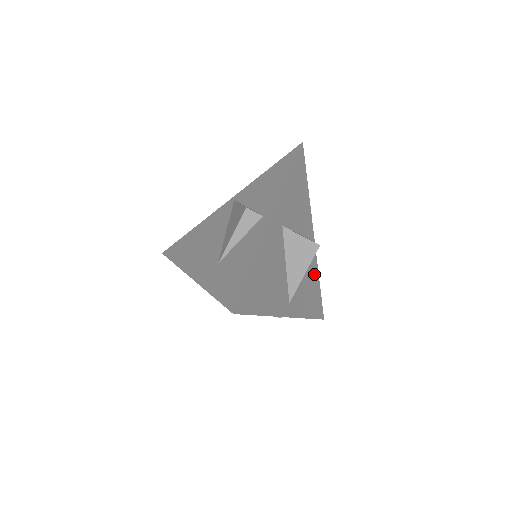
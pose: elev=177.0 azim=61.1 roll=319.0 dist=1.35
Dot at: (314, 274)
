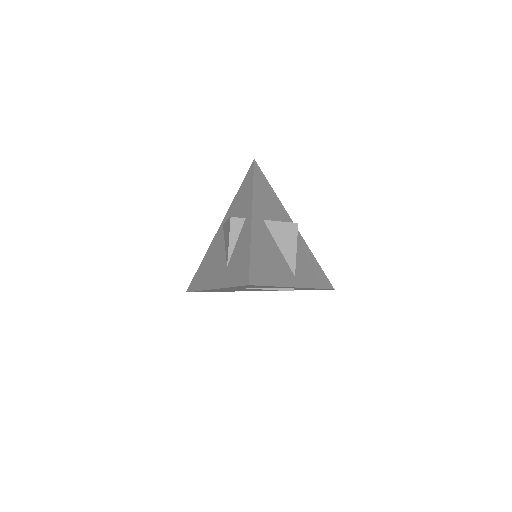
Dot at: (308, 254)
